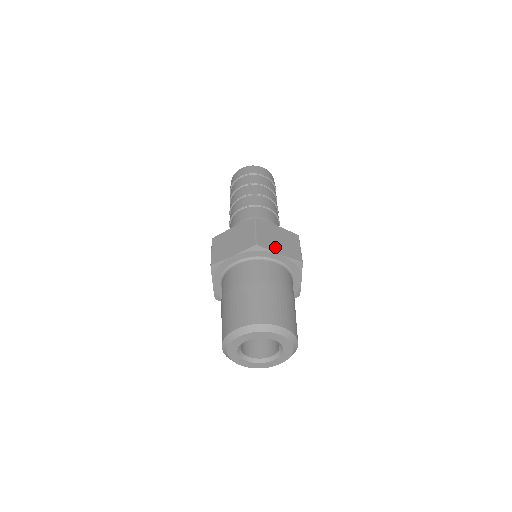
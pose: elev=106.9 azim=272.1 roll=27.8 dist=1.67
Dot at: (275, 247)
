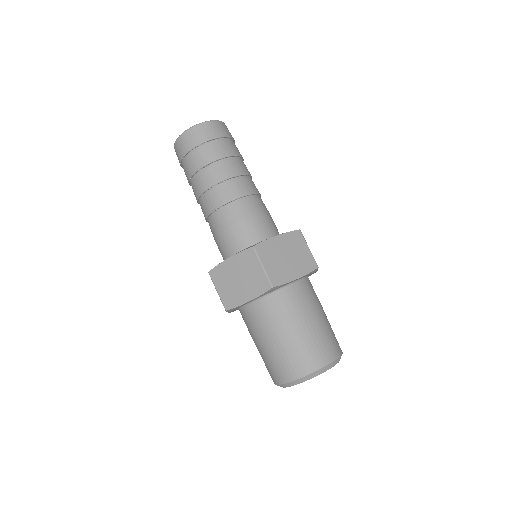
Dot at: (289, 273)
